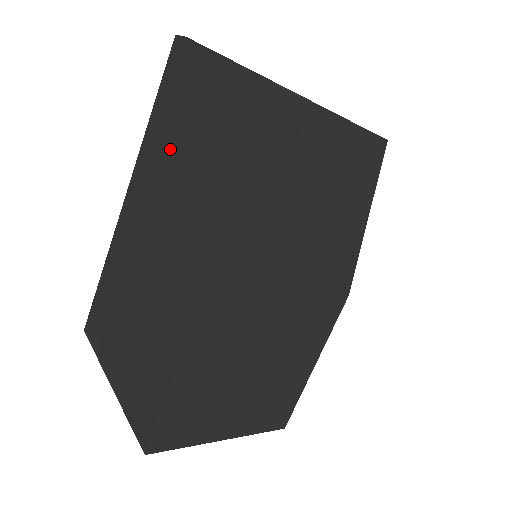
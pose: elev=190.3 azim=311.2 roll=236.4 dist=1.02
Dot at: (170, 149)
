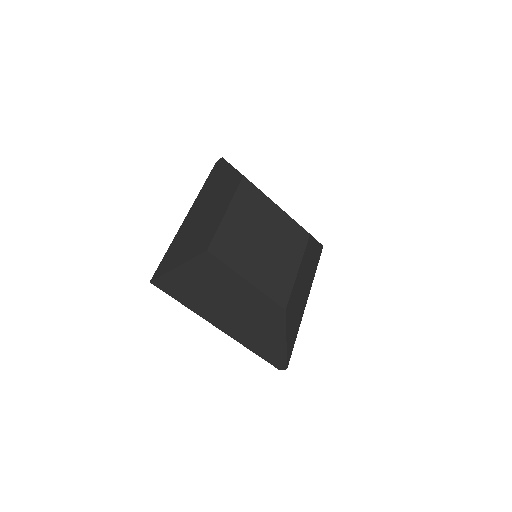
Dot at: (216, 179)
